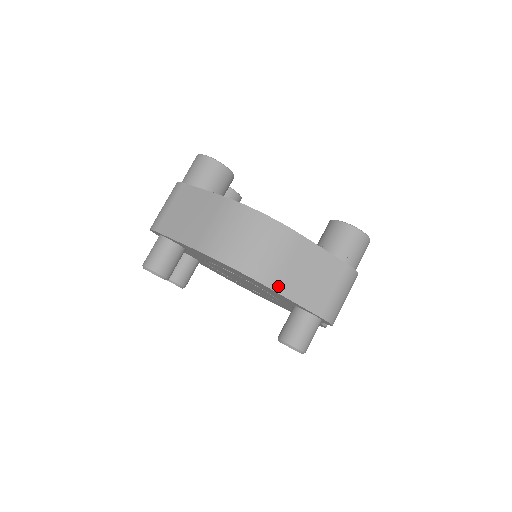
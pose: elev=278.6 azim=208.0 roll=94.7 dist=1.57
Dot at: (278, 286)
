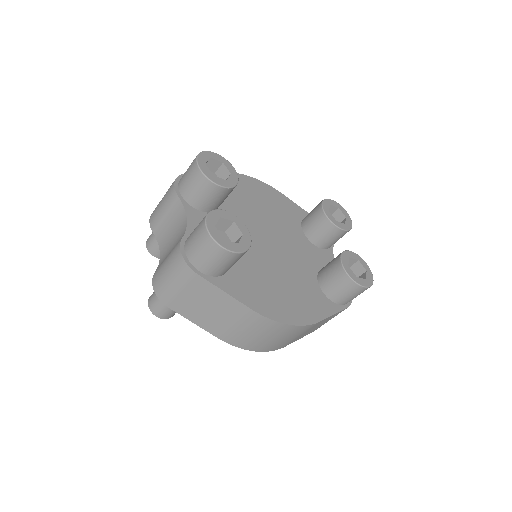
Dot at: occluded
